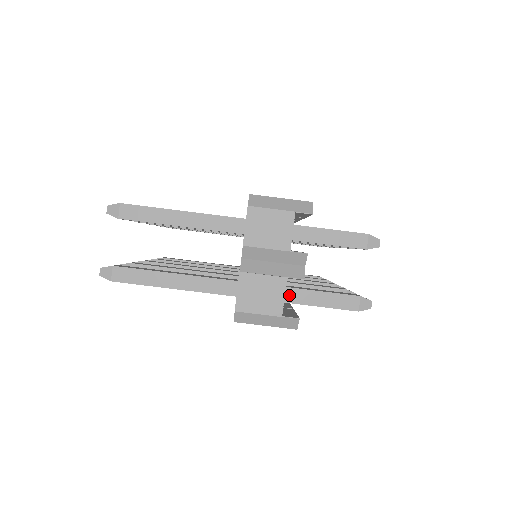
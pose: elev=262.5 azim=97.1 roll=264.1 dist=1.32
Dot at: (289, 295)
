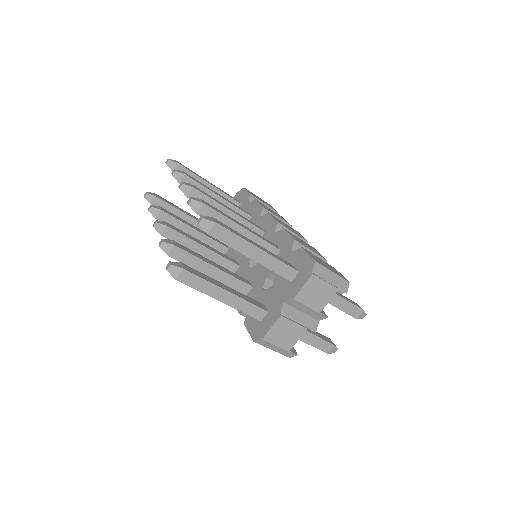
Dot at: occluded
